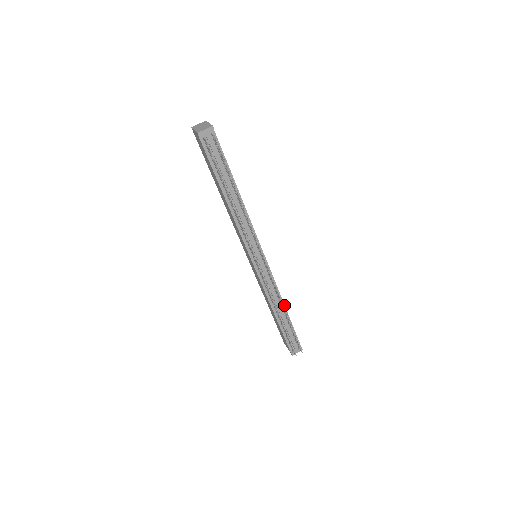
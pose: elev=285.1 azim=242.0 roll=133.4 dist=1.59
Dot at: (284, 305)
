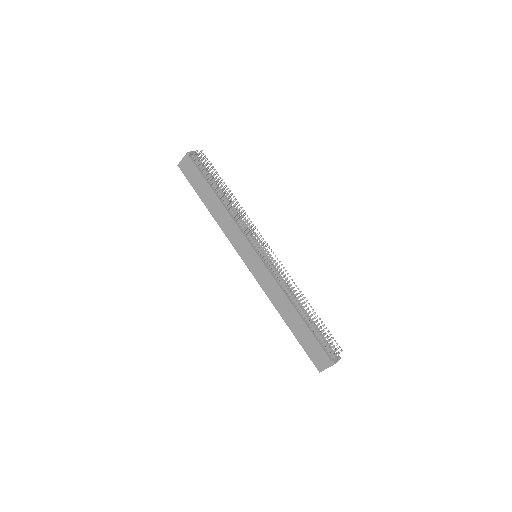
Dot at: (299, 302)
